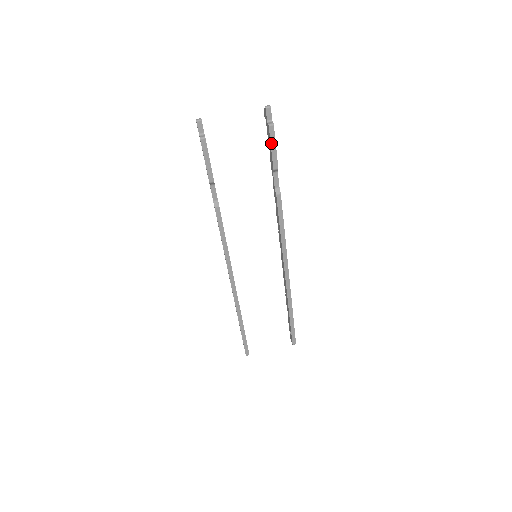
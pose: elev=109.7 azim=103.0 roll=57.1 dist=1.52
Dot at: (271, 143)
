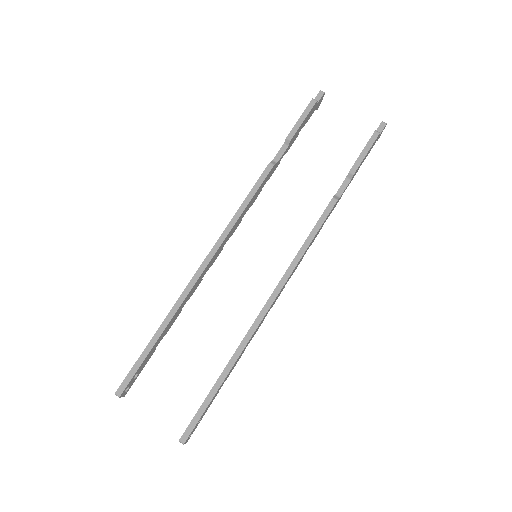
Dot at: (366, 146)
